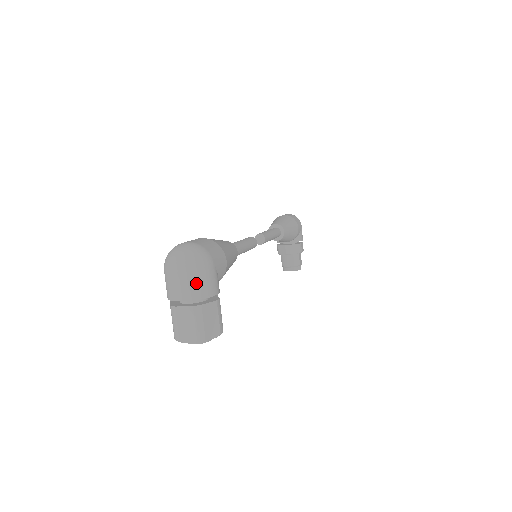
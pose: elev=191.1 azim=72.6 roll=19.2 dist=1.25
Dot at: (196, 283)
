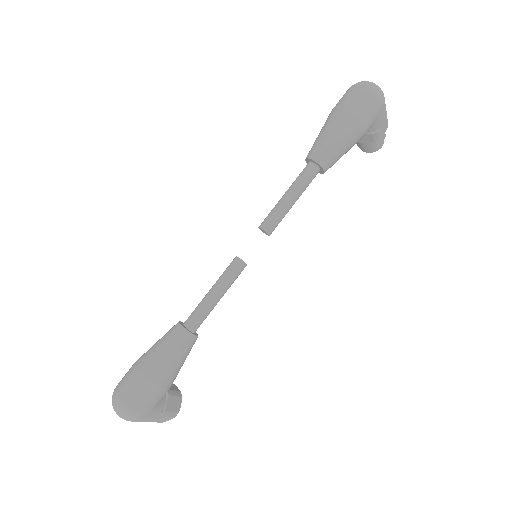
Dot at: (136, 421)
